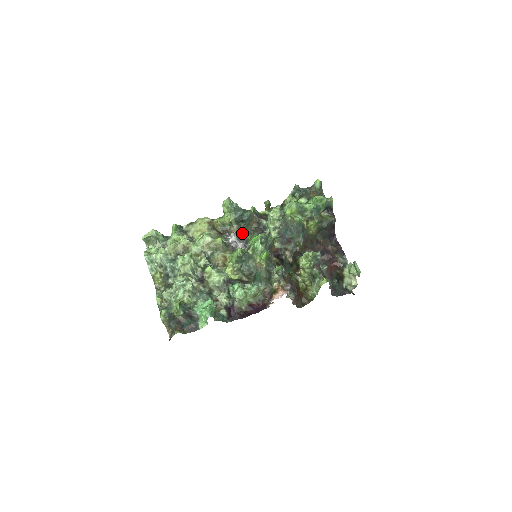
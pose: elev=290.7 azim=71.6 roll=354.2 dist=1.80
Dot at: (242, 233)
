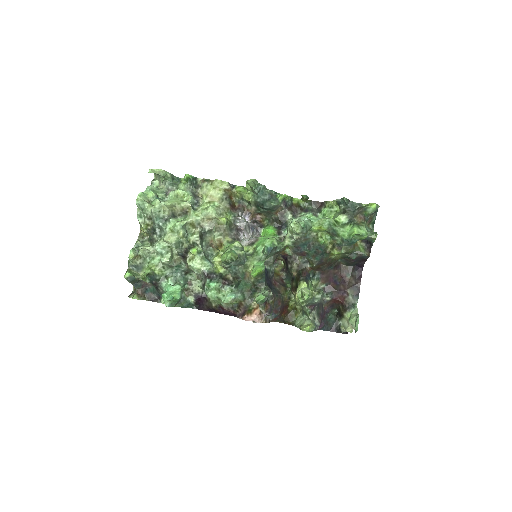
Dot at: (260, 215)
